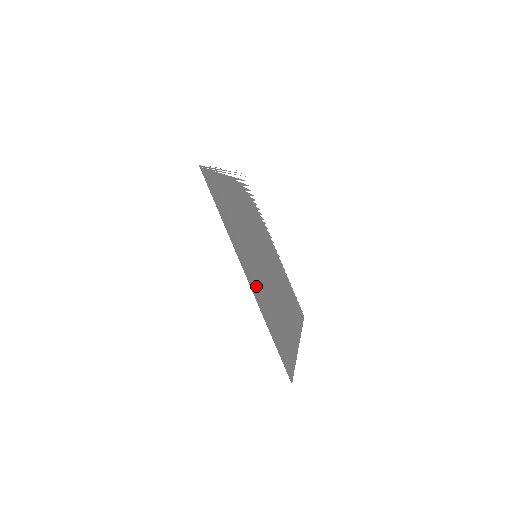
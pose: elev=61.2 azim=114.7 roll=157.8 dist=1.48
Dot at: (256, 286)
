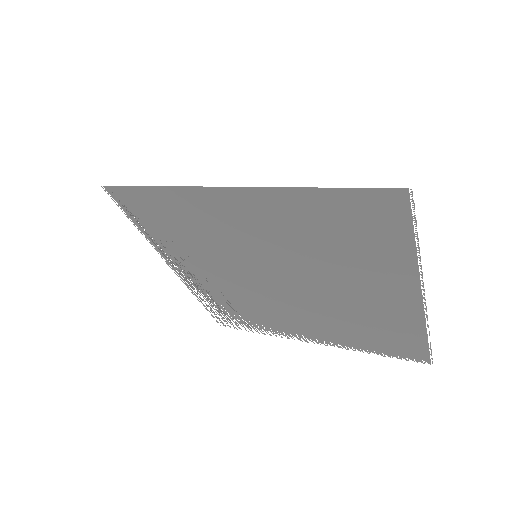
Dot at: (257, 209)
